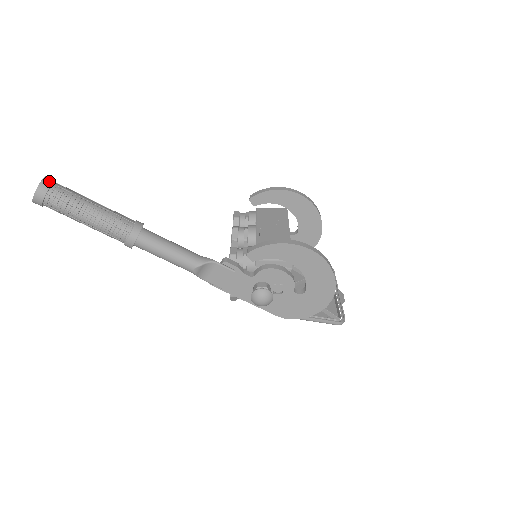
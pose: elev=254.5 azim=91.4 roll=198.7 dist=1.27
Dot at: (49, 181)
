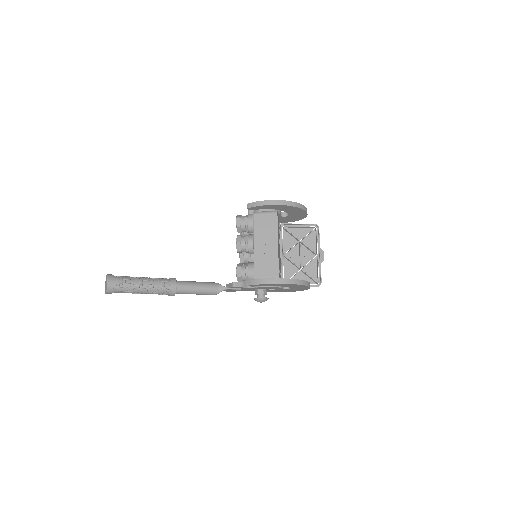
Dot at: (111, 284)
